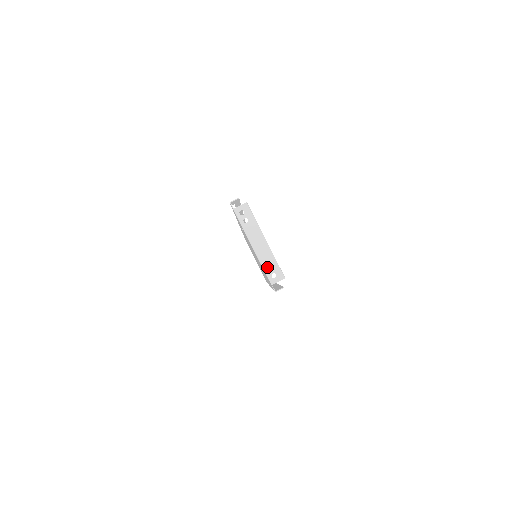
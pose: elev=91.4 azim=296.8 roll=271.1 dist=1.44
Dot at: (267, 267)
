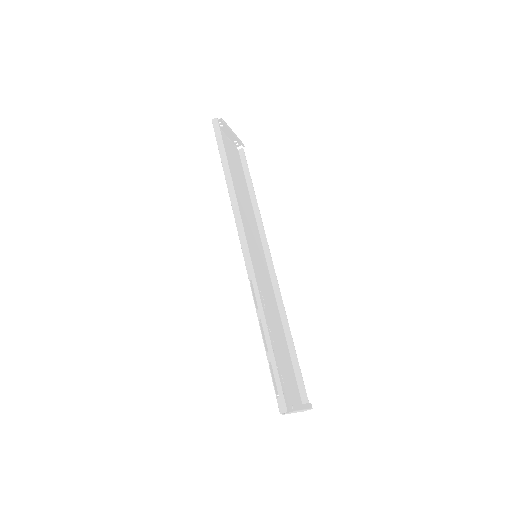
Dot at: (238, 139)
